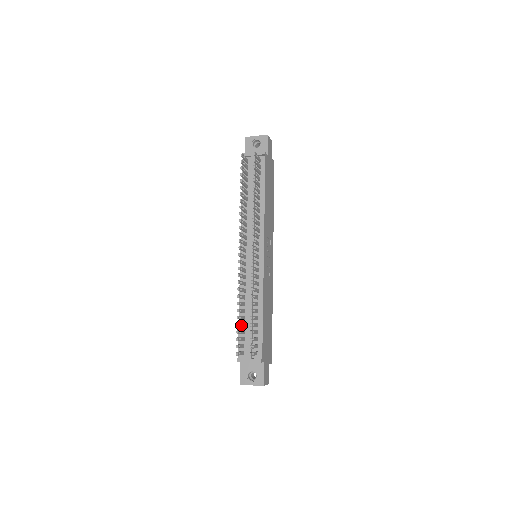
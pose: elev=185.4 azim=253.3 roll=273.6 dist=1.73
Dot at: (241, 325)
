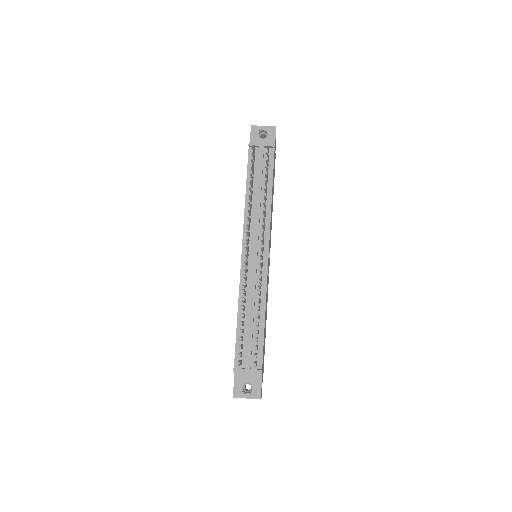
Dot at: (242, 331)
